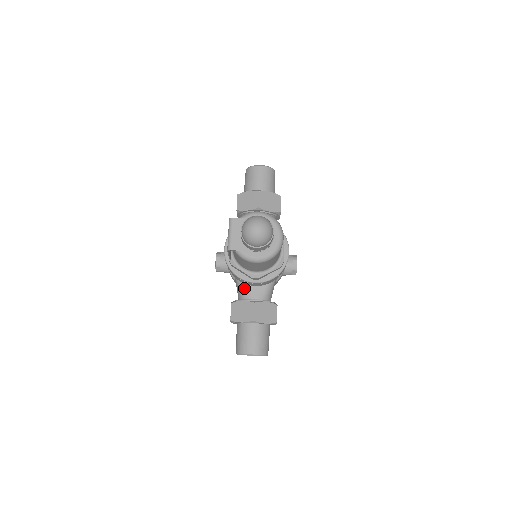
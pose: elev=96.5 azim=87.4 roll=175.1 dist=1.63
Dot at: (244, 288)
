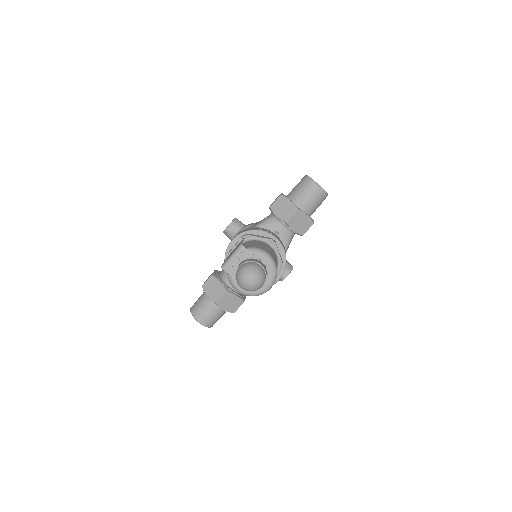
Dot at: occluded
